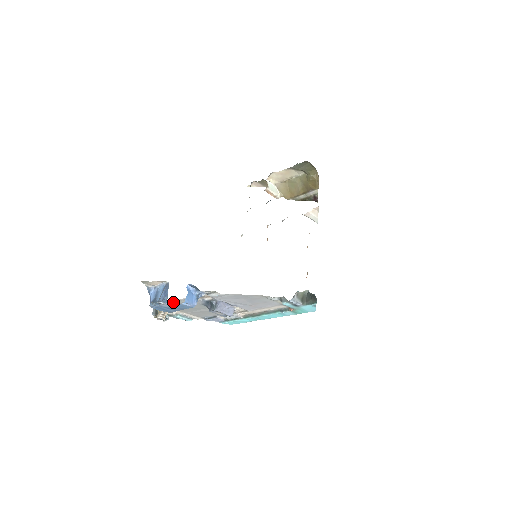
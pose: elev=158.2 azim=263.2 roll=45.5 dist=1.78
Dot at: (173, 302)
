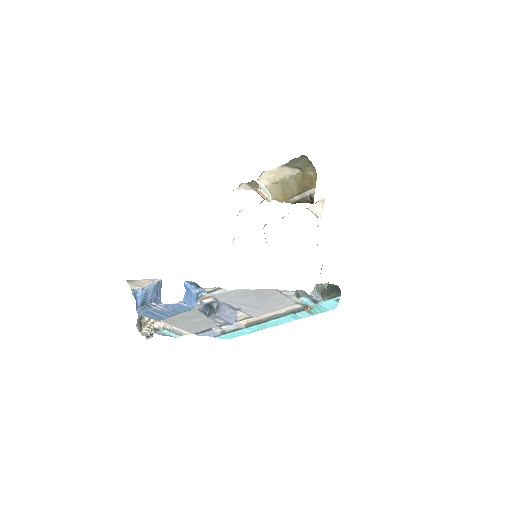
Dot at: occluded
